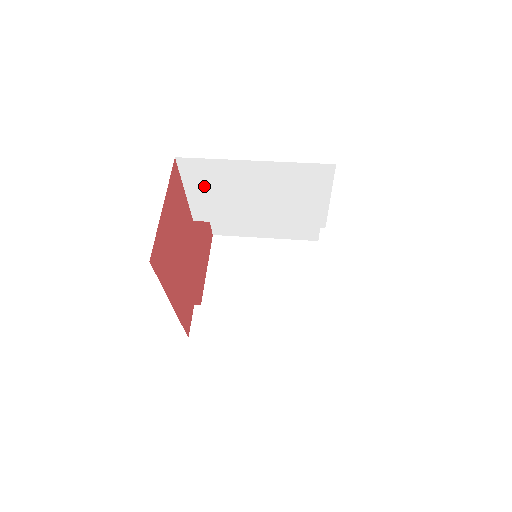
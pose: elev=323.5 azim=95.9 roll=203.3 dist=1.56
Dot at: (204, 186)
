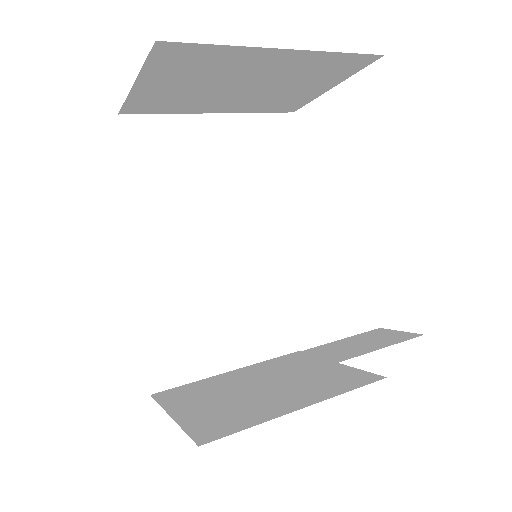
Dot at: (157, 170)
